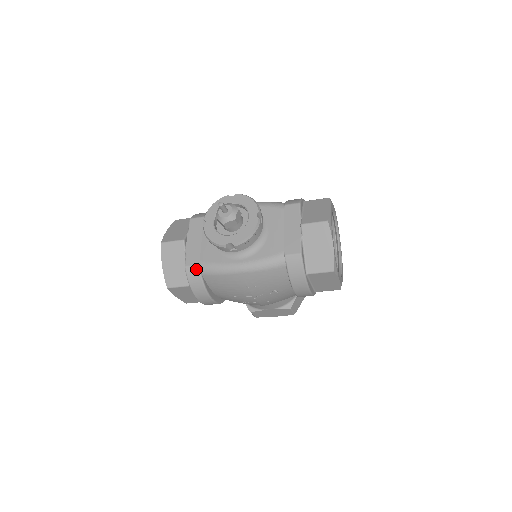
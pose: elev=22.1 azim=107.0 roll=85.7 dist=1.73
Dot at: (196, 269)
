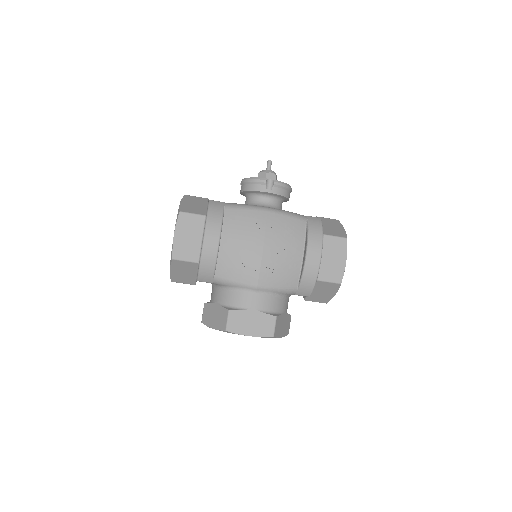
Dot at: (221, 203)
